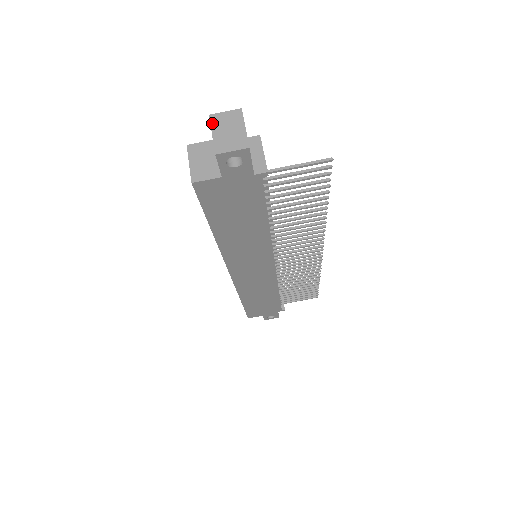
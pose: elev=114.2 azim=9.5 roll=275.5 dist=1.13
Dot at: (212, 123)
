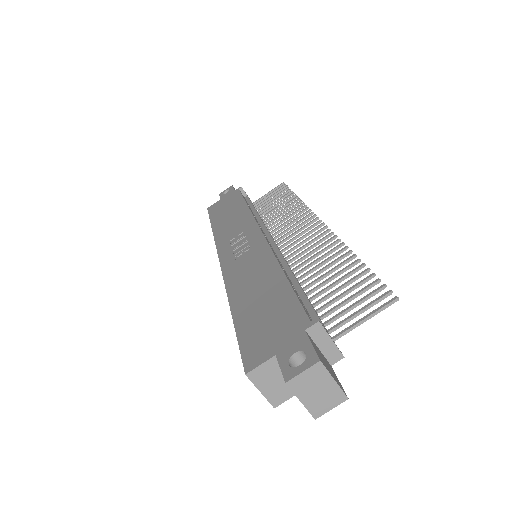
Dot at: (294, 391)
